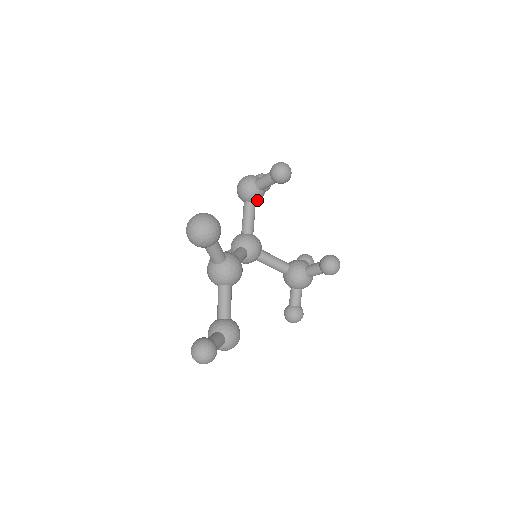
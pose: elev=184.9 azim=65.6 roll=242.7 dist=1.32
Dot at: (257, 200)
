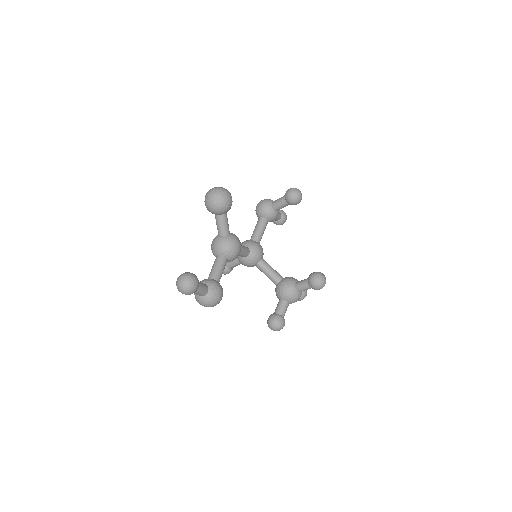
Dot at: (270, 218)
